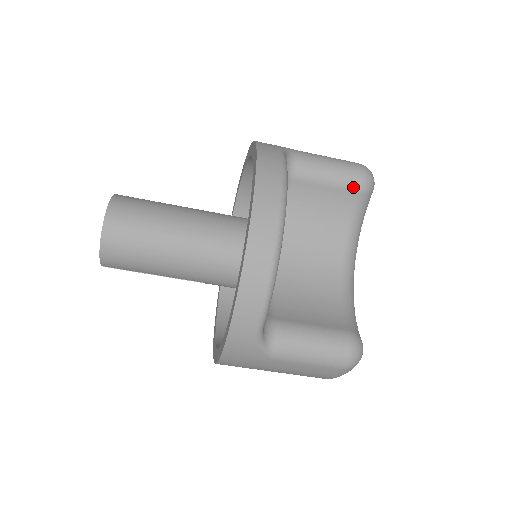
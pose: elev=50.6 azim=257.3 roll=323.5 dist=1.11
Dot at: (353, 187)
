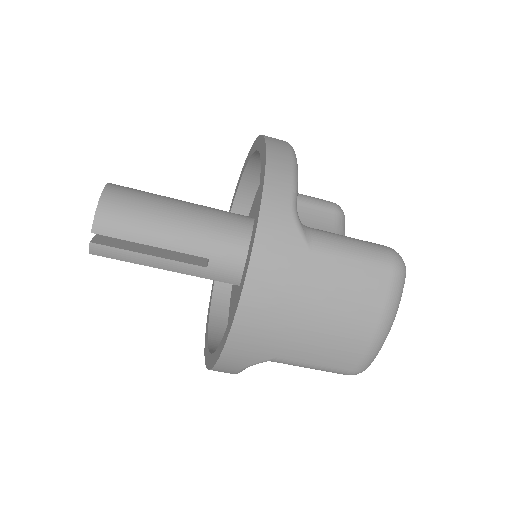
Dot at: (329, 206)
